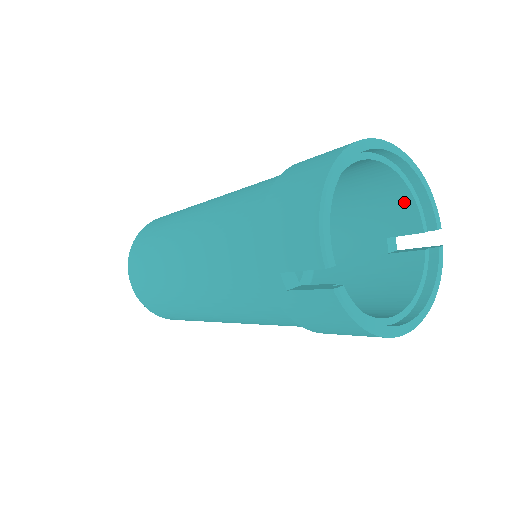
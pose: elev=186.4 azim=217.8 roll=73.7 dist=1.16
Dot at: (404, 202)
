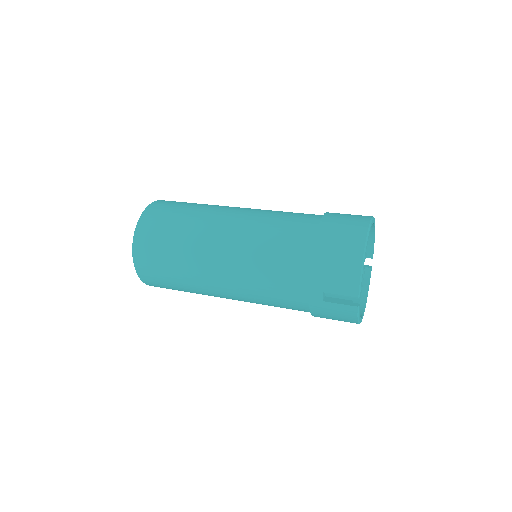
Dot at: occluded
